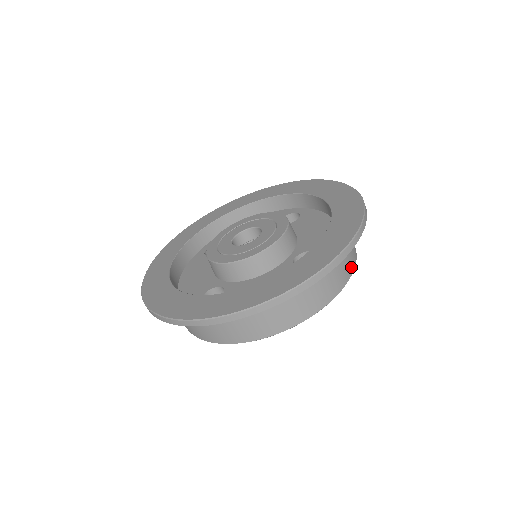
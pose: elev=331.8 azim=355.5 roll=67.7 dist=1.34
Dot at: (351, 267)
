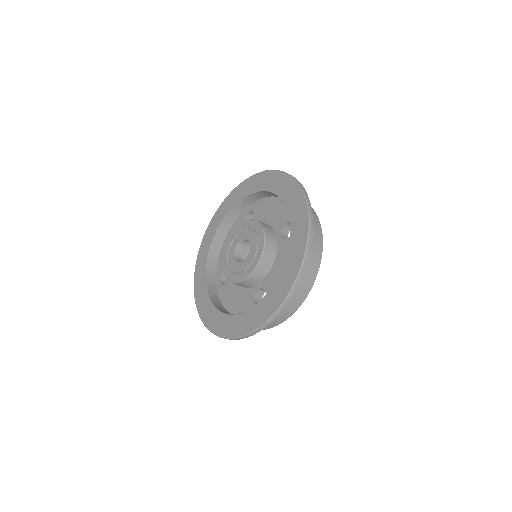
Dot at: (313, 211)
